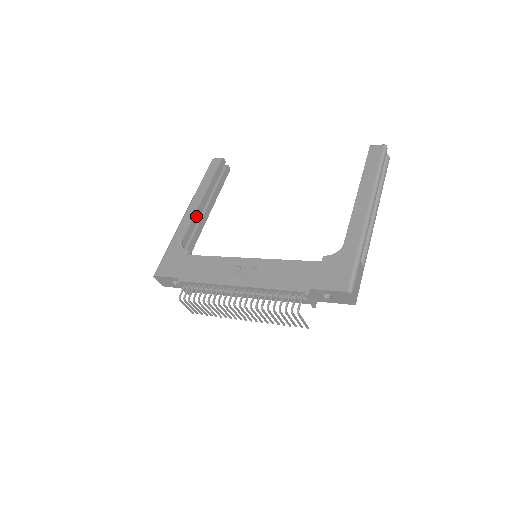
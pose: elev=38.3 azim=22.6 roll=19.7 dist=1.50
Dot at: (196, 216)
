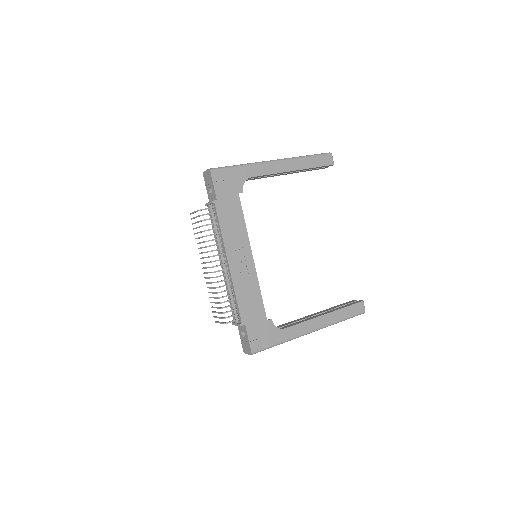
Dot at: (275, 174)
